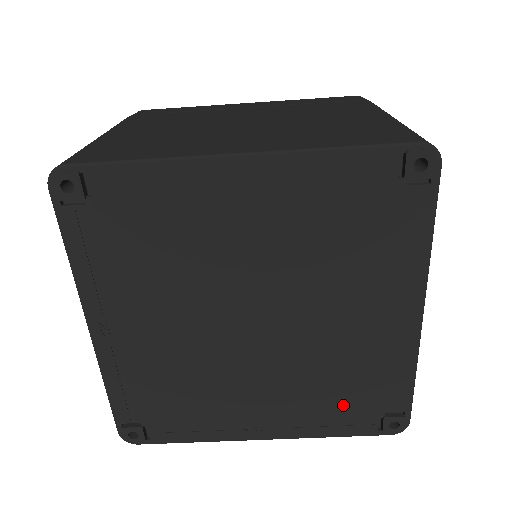
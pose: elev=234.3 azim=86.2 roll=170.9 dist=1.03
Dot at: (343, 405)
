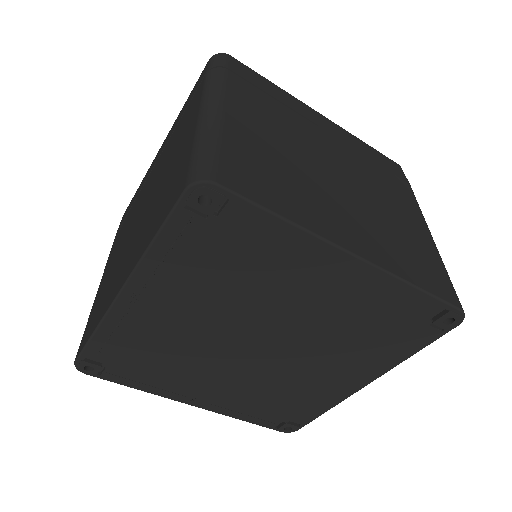
Dot at: (268, 408)
